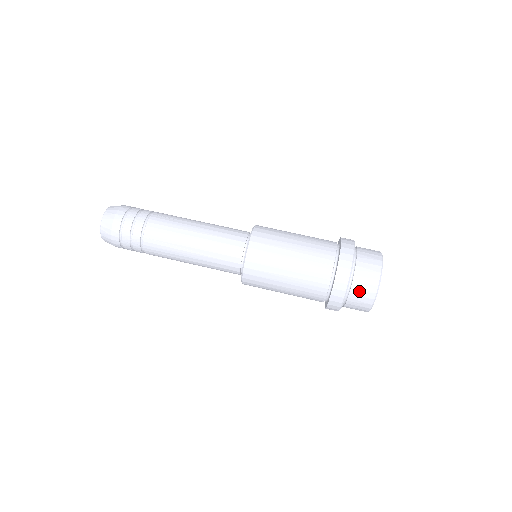
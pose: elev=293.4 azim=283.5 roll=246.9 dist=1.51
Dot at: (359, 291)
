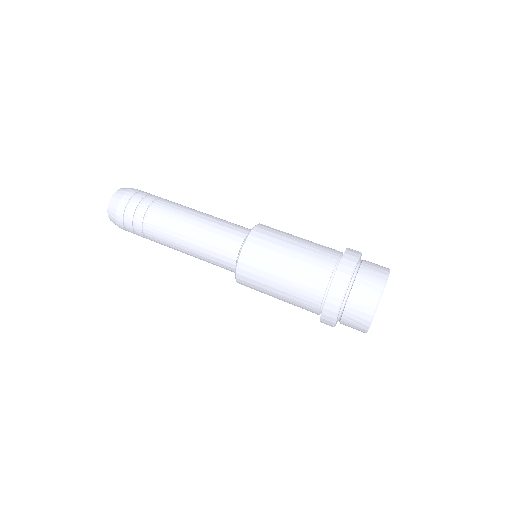
Dot at: (362, 289)
